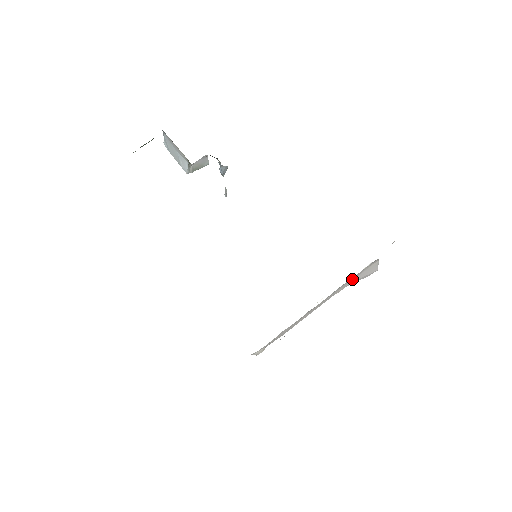
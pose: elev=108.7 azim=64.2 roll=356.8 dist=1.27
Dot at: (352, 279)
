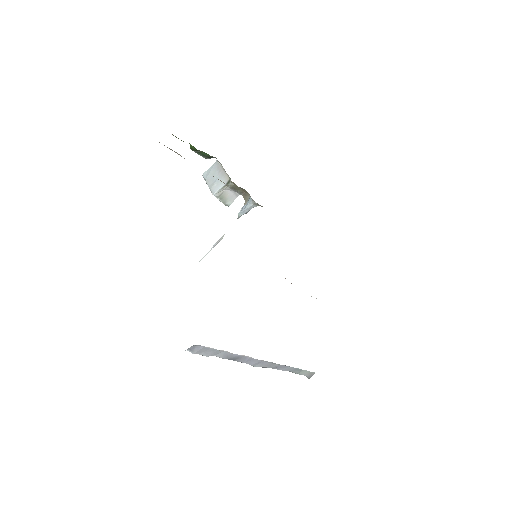
Dot at: occluded
